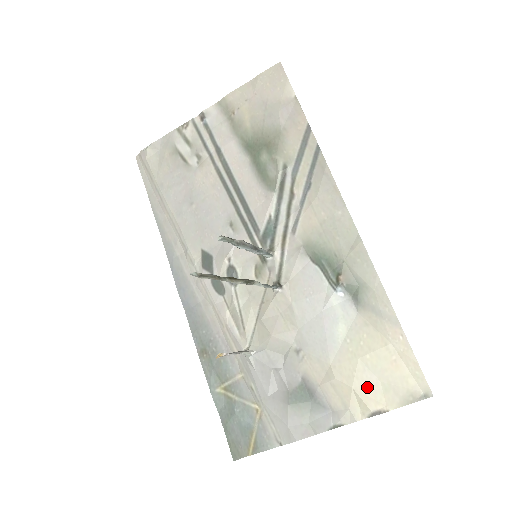
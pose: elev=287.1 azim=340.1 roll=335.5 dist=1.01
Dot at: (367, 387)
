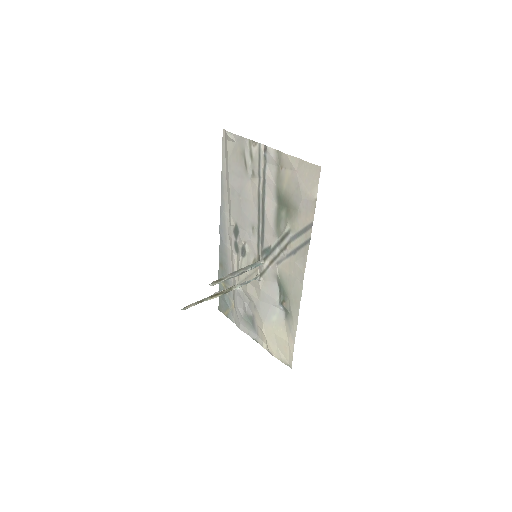
Dot at: (272, 344)
